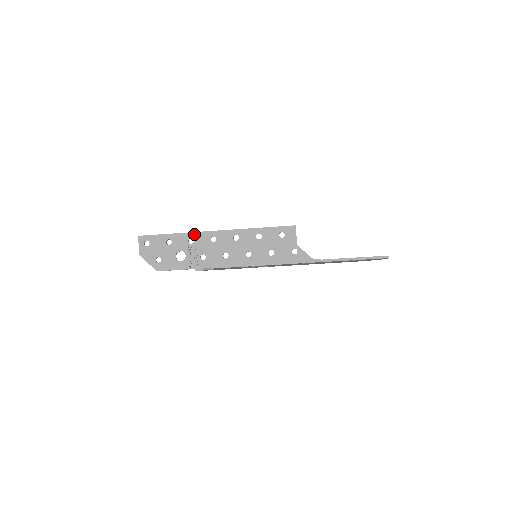
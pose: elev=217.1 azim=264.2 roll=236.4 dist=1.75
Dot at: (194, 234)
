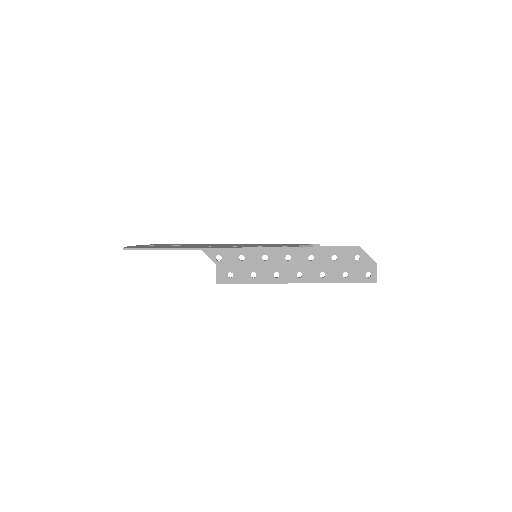
Dot at: occluded
